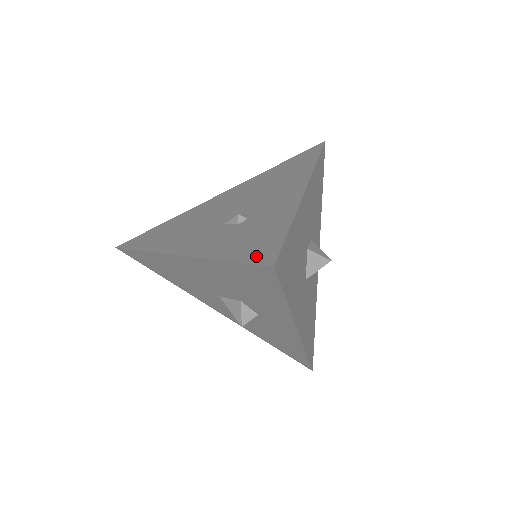
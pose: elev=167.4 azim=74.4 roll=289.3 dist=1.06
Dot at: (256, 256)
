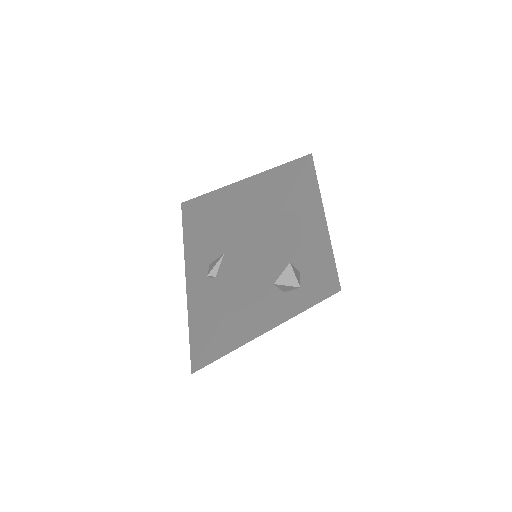
Dot at: (194, 348)
